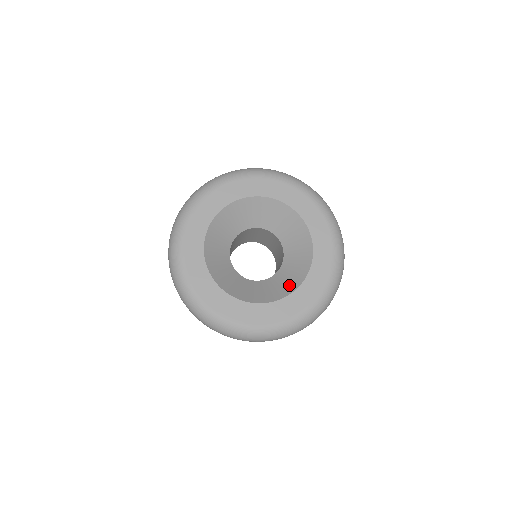
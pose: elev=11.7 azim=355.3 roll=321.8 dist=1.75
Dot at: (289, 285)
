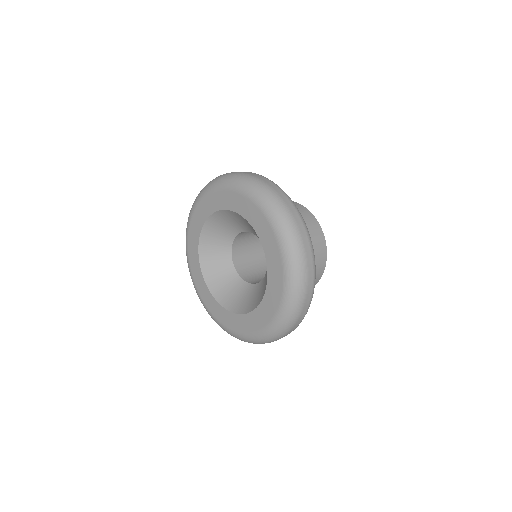
Dot at: occluded
